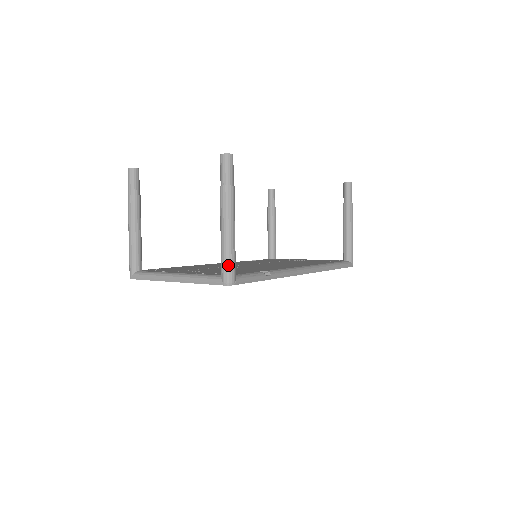
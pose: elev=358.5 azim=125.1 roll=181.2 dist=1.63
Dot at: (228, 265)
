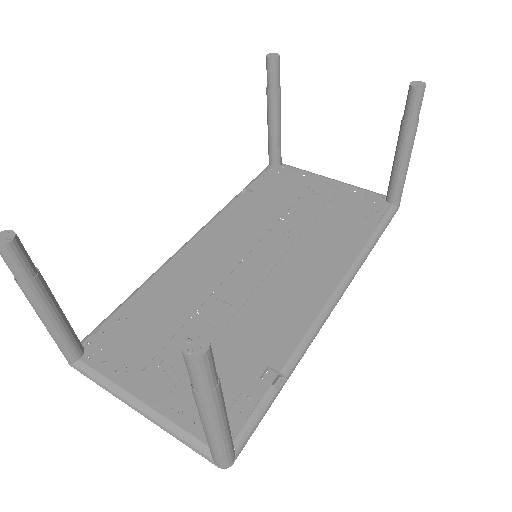
Dot at: (221, 457)
